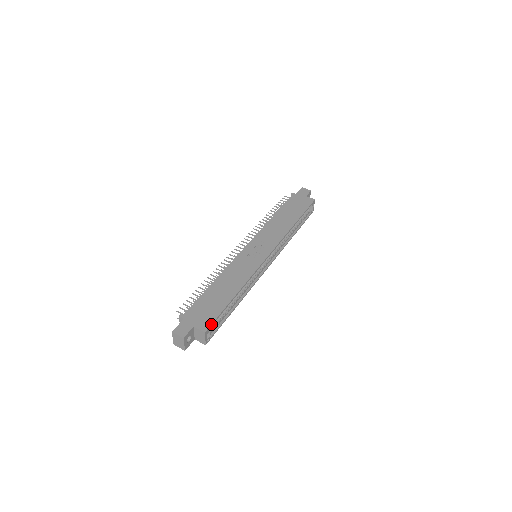
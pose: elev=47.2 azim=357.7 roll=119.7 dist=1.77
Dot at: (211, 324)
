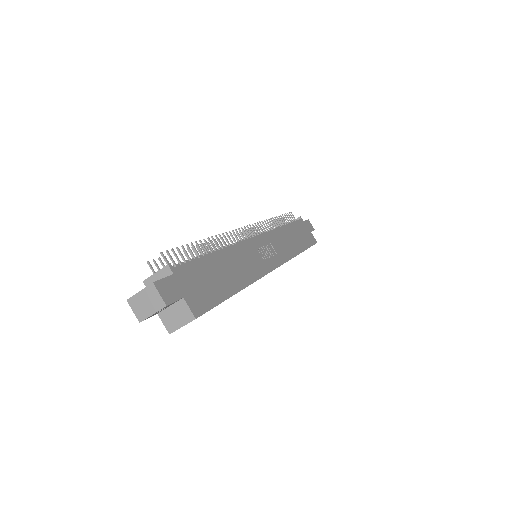
Dot at: (206, 311)
